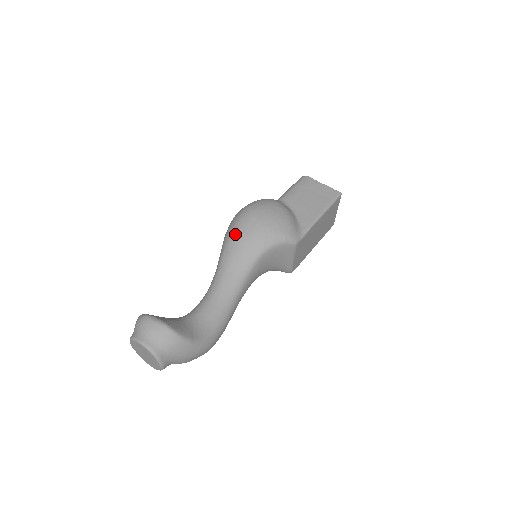
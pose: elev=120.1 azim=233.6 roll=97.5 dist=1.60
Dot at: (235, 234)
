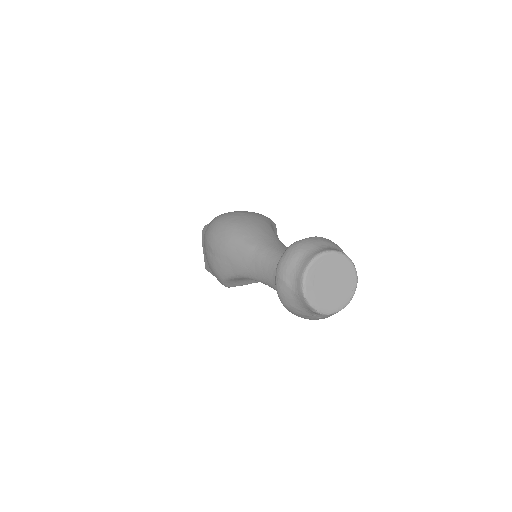
Dot at: (237, 225)
